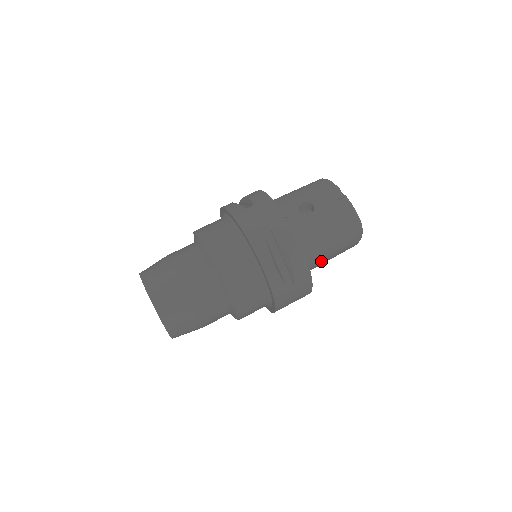
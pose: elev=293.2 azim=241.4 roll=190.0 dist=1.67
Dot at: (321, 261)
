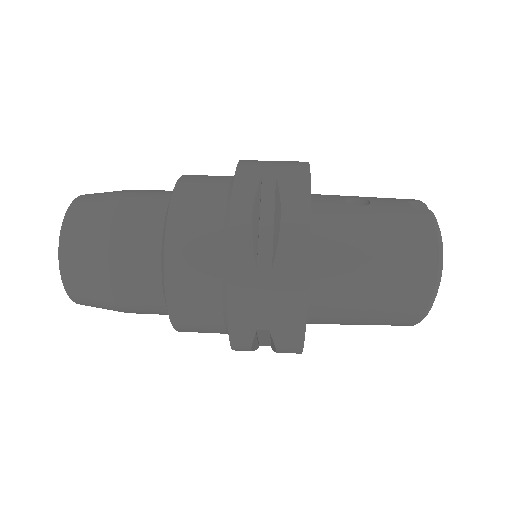
Dot at: (347, 287)
